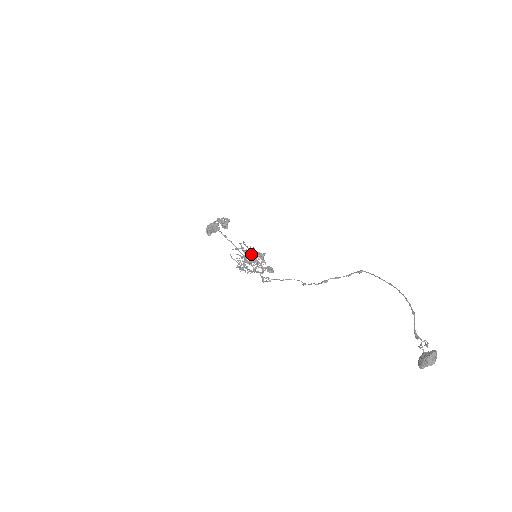
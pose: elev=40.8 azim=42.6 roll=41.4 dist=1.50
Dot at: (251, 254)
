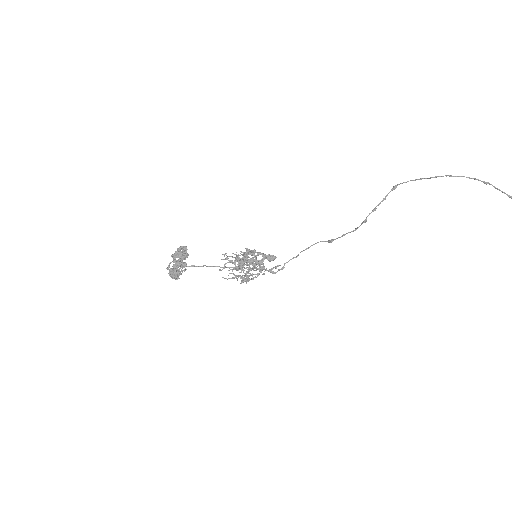
Dot at: (252, 258)
